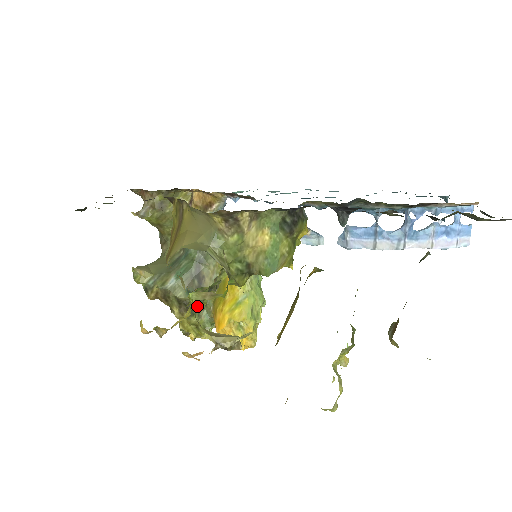
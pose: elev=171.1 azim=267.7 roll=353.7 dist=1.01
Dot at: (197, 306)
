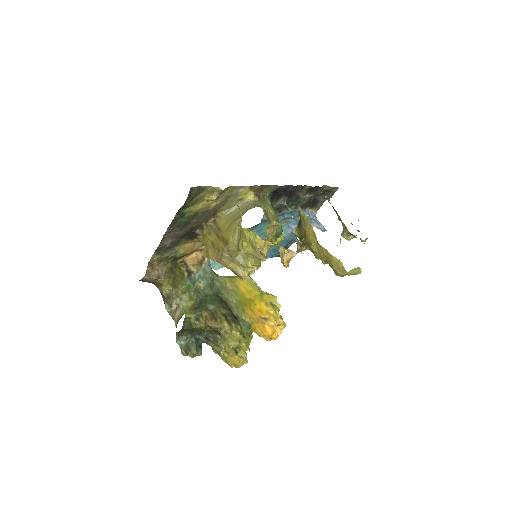
Dot at: occluded
